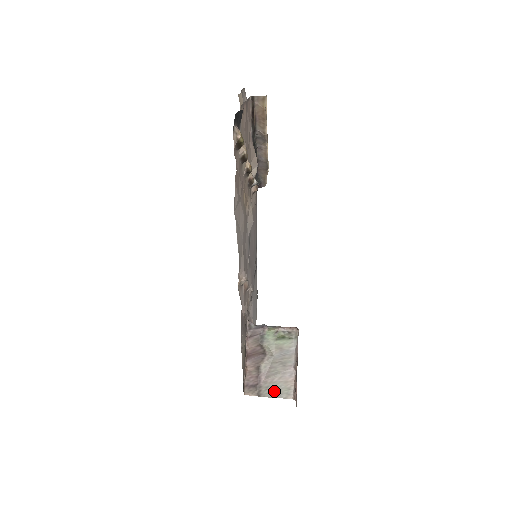
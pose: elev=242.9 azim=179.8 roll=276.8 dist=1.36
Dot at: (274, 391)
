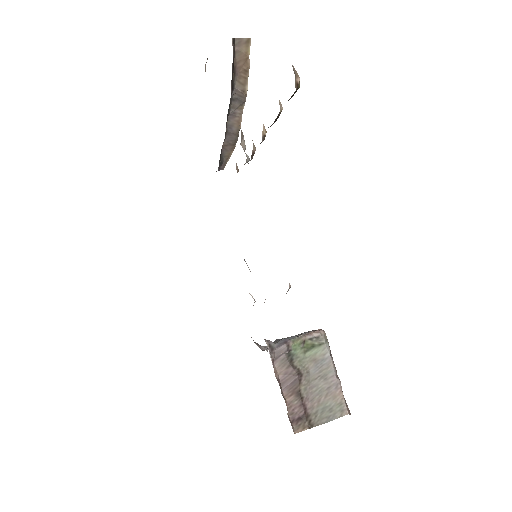
Dot at: (325, 414)
